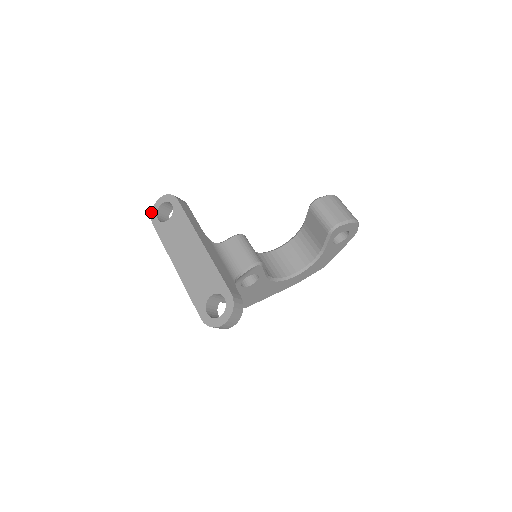
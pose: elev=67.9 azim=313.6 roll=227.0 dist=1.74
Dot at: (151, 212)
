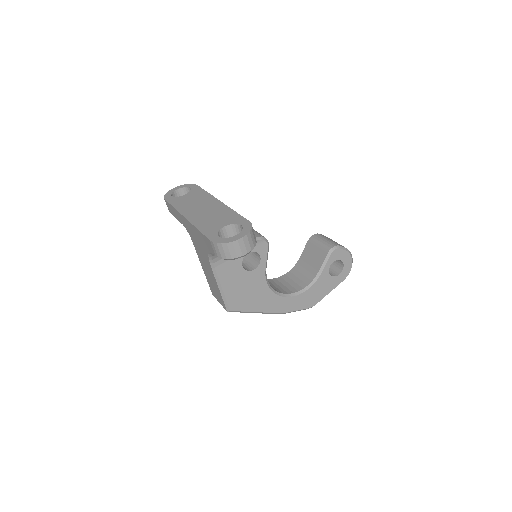
Dot at: occluded
